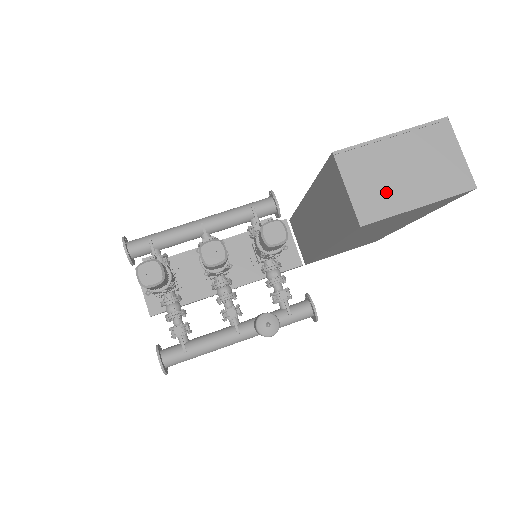
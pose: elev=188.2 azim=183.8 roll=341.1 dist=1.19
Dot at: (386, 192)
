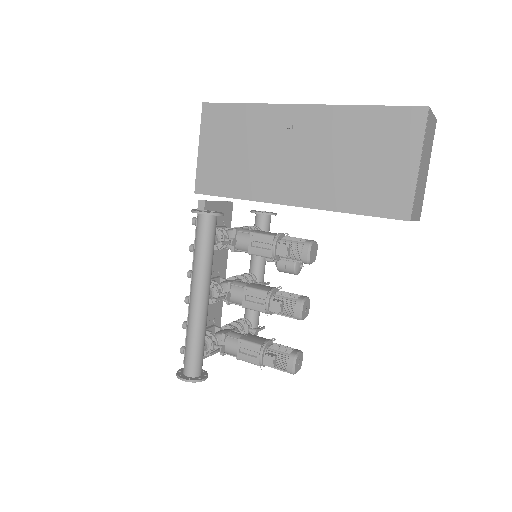
Dot at: (422, 191)
